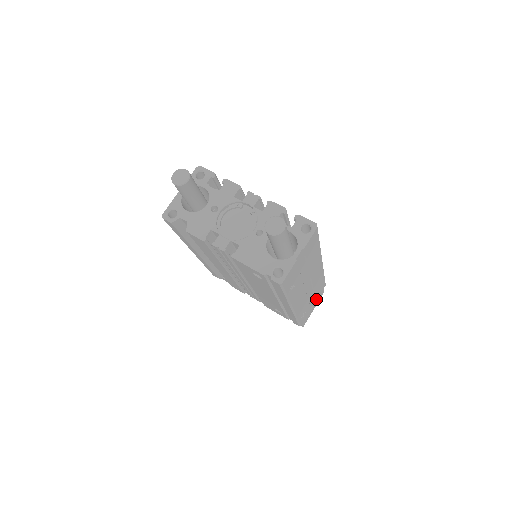
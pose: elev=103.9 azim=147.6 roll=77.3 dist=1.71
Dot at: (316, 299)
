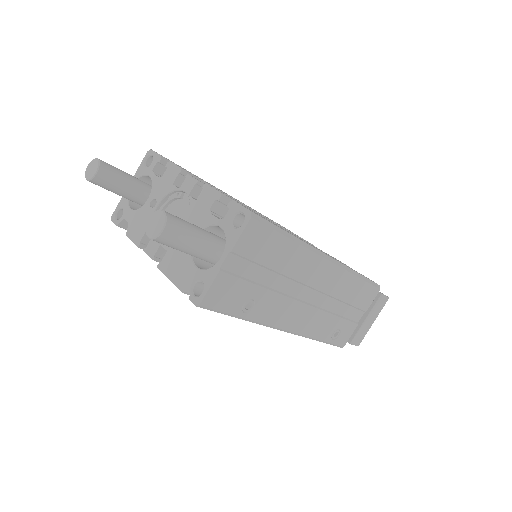
Dot at: (364, 310)
